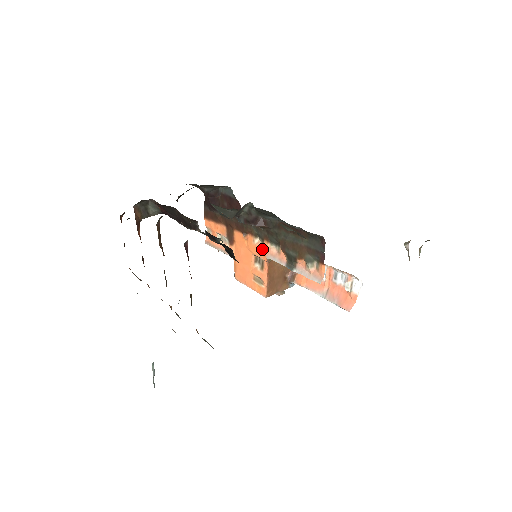
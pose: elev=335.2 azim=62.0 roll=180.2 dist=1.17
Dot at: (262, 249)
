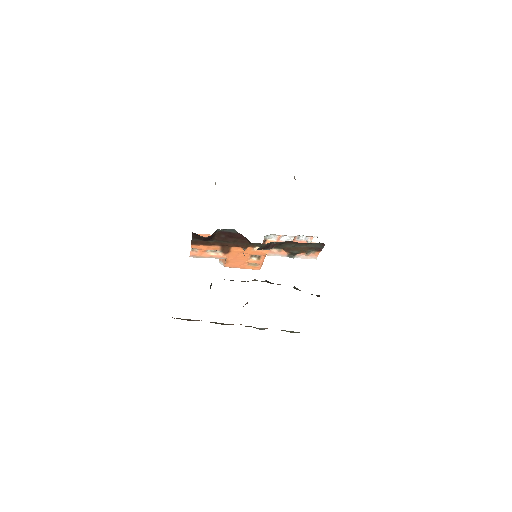
Dot at: (262, 252)
